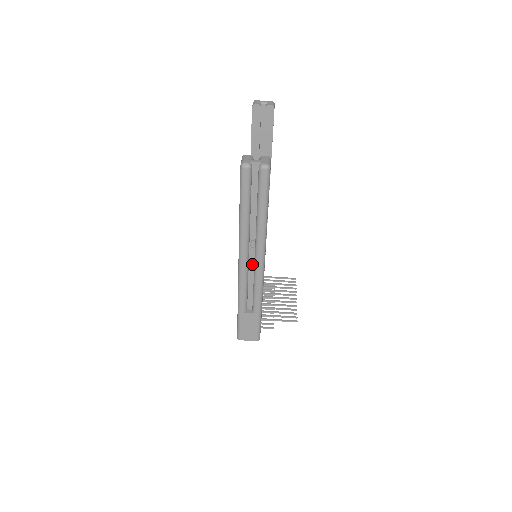
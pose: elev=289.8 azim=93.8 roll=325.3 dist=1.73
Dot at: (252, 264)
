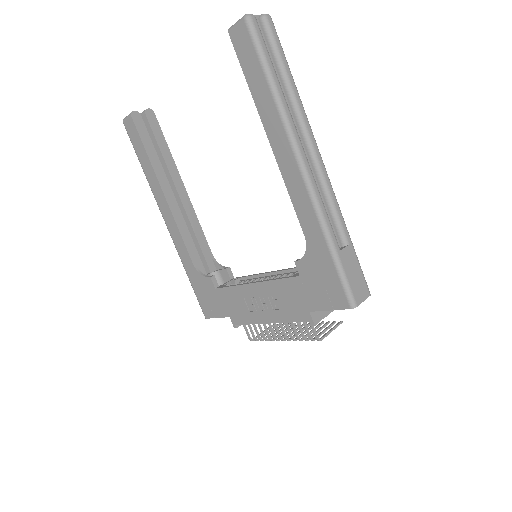
Dot at: occluded
